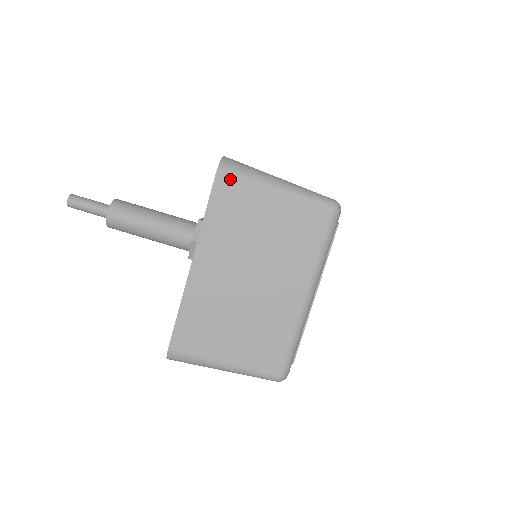
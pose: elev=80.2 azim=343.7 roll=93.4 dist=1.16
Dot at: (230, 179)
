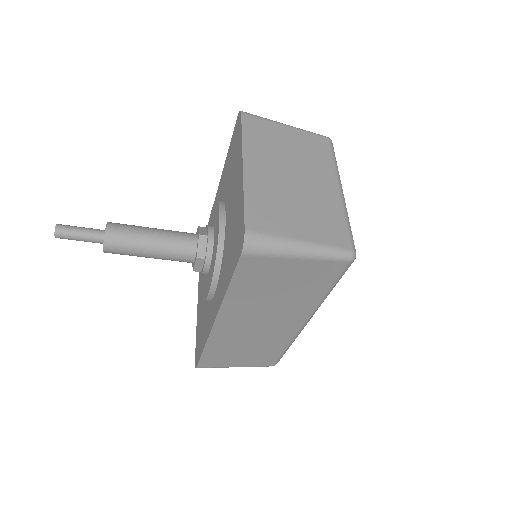
Dot at: (252, 117)
